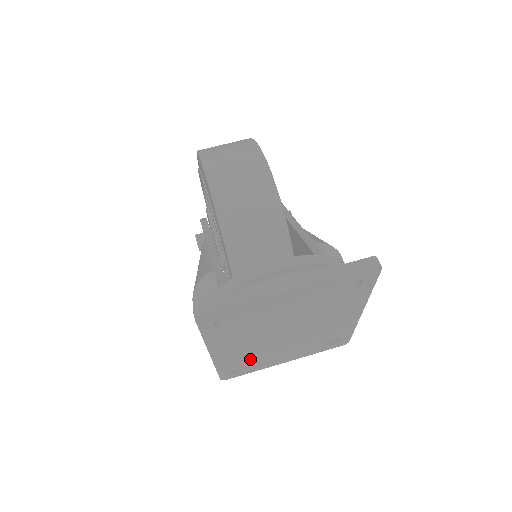
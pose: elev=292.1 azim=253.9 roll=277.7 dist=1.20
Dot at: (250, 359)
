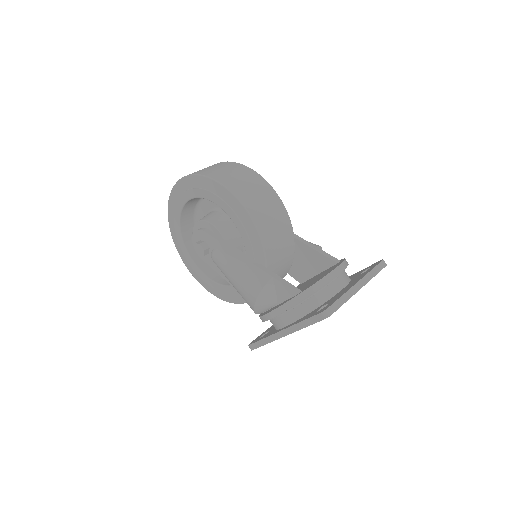
Dot at: occluded
